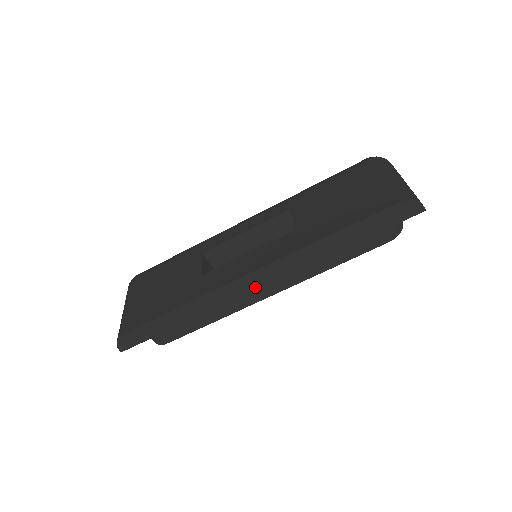
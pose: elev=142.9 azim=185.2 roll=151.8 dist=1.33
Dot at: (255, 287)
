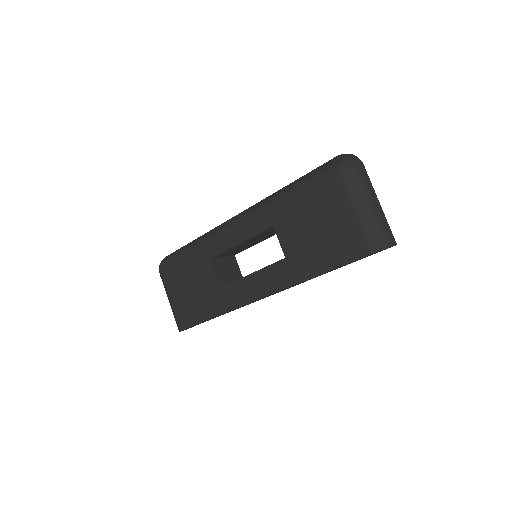
Dot at: occluded
